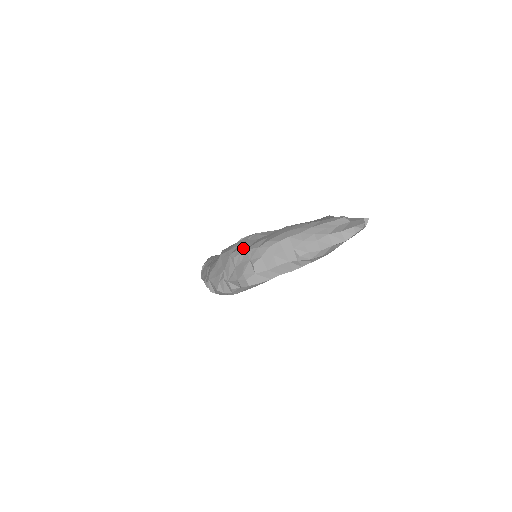
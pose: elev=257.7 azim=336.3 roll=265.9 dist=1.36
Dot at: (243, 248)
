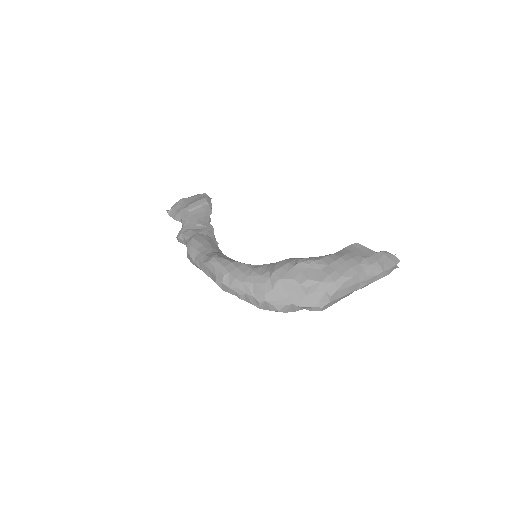
Dot at: (315, 280)
